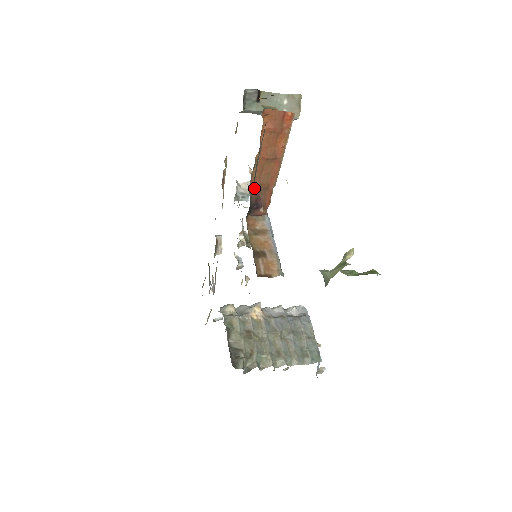
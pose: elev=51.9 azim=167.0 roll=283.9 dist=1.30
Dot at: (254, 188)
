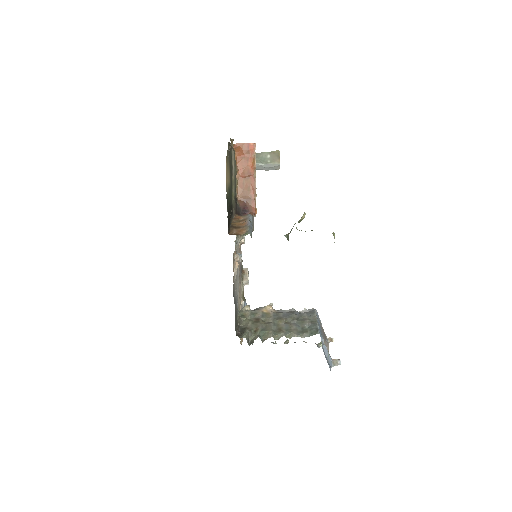
Dot at: (241, 200)
